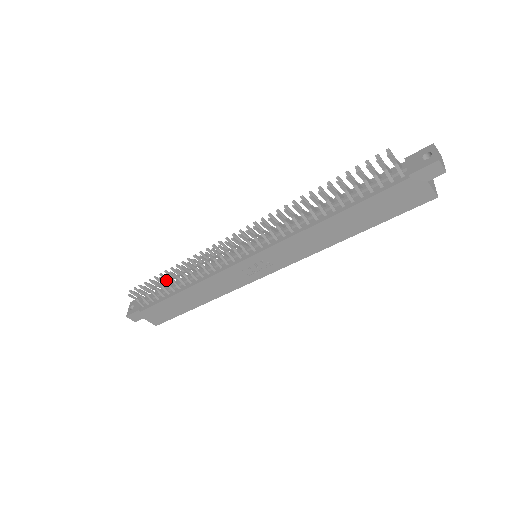
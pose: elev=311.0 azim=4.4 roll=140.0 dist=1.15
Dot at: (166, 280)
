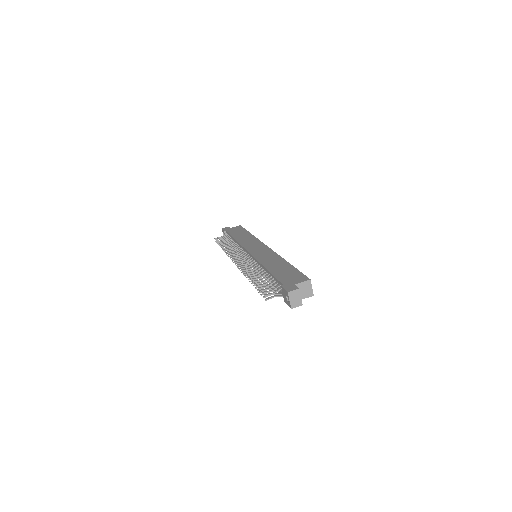
Dot at: occluded
